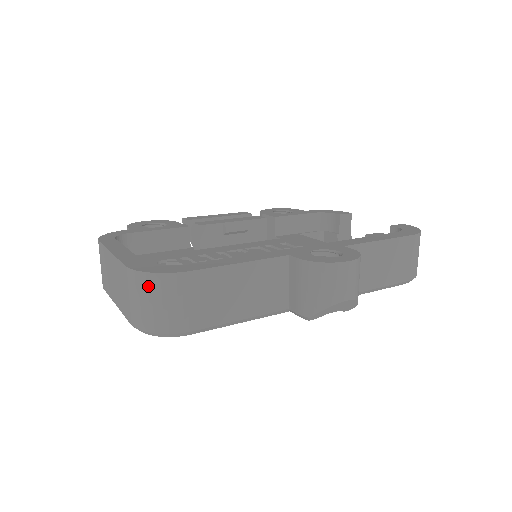
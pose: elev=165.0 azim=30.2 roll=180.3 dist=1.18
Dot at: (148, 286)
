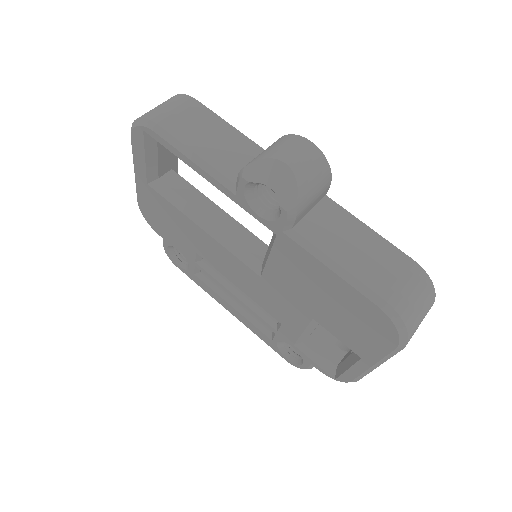
Dot at: (167, 100)
